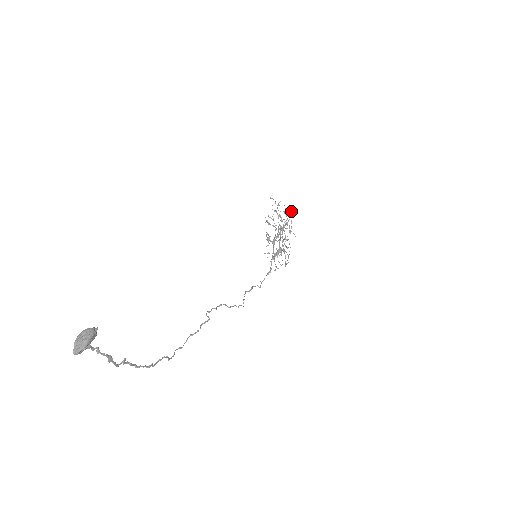
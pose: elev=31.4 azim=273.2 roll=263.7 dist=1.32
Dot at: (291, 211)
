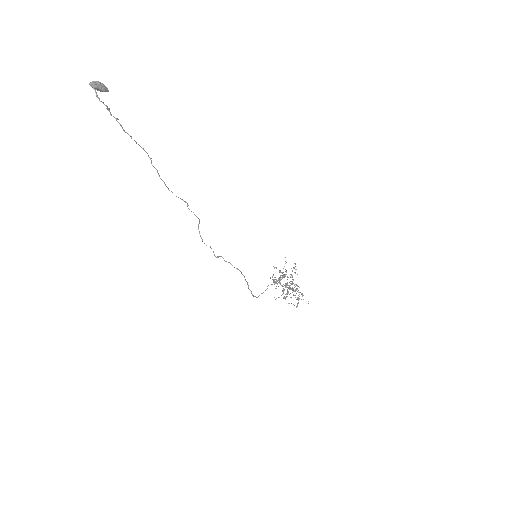
Dot at: (294, 268)
